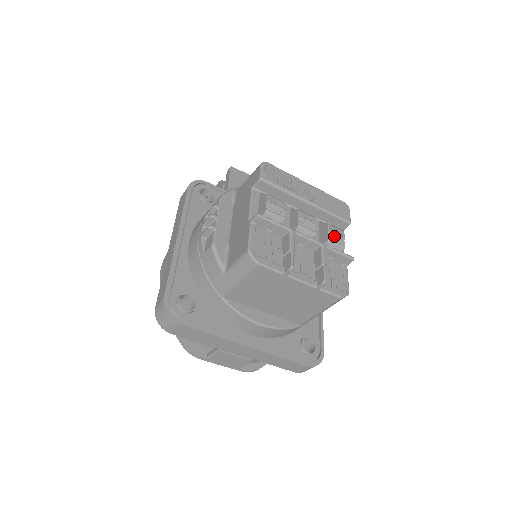
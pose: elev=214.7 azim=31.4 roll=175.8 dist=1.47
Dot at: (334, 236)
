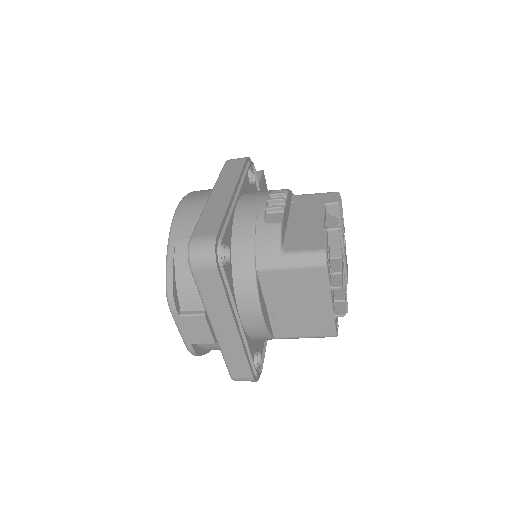
Dot at: occluded
